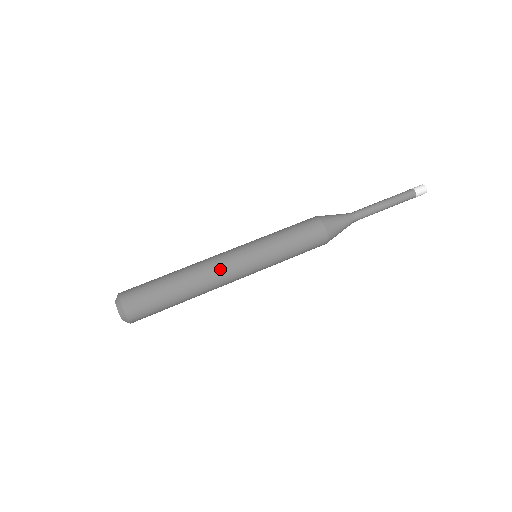
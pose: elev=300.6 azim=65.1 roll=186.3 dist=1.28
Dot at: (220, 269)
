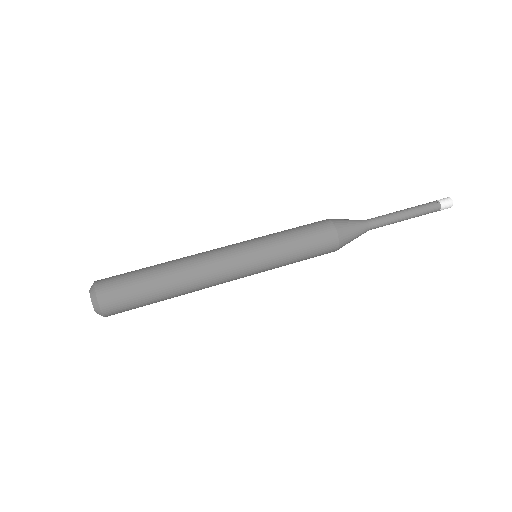
Dot at: (217, 278)
